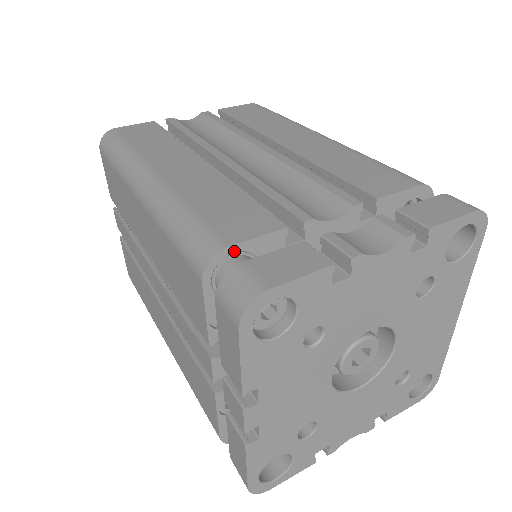
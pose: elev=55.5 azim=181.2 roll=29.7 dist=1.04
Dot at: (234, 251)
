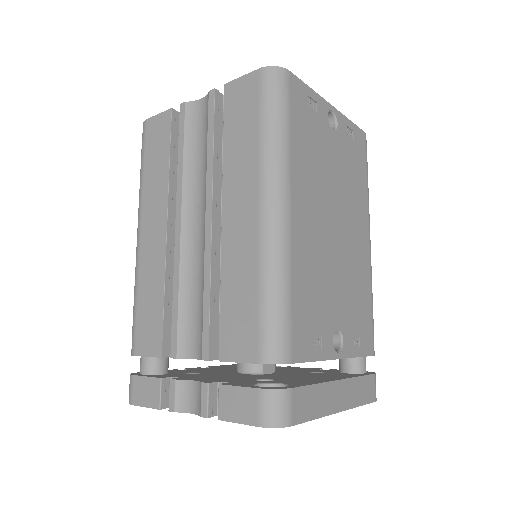
Dot at: occluded
